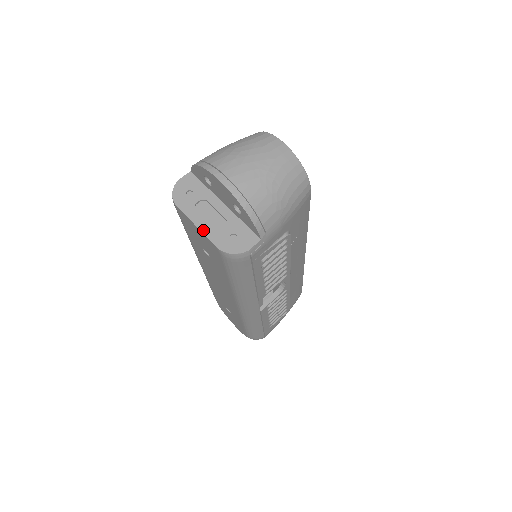
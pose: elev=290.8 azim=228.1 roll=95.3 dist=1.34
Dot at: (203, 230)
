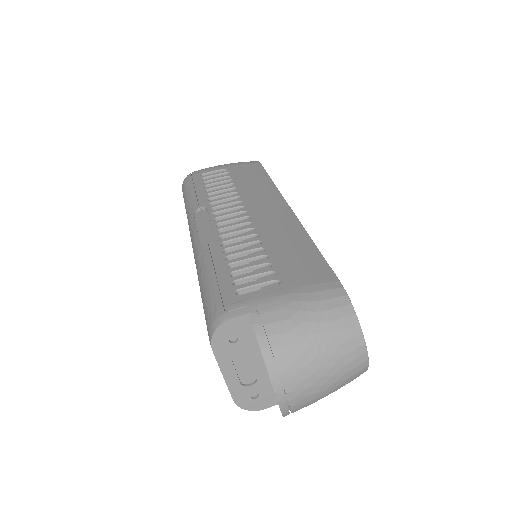
Dot at: (228, 383)
